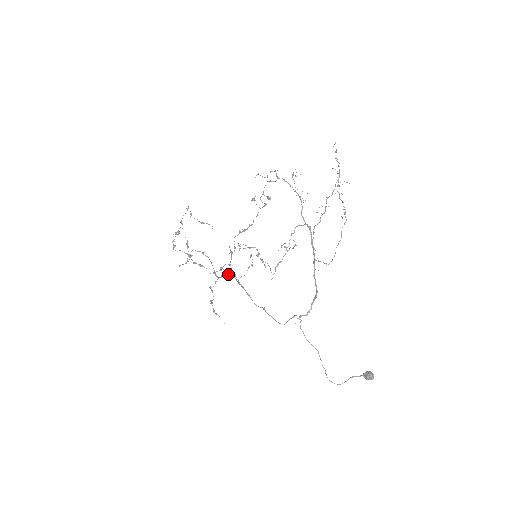
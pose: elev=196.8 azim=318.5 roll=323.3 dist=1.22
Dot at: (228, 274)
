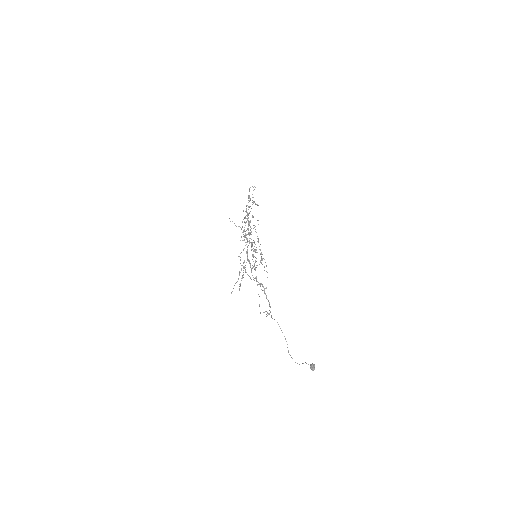
Dot at: occluded
